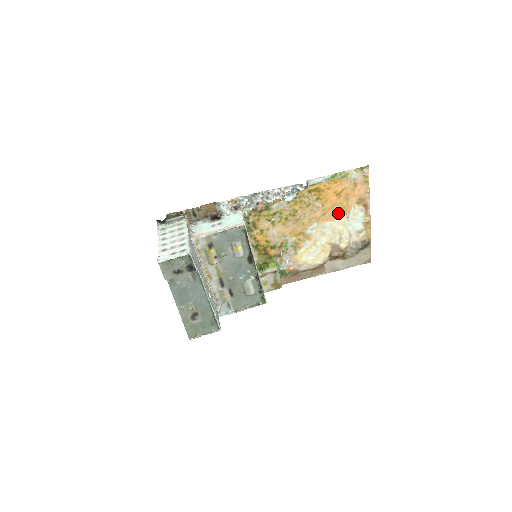
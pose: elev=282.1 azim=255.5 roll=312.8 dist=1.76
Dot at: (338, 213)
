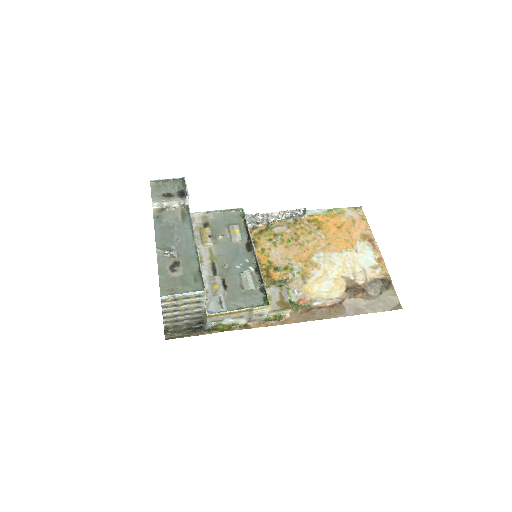
Dot at: (344, 245)
